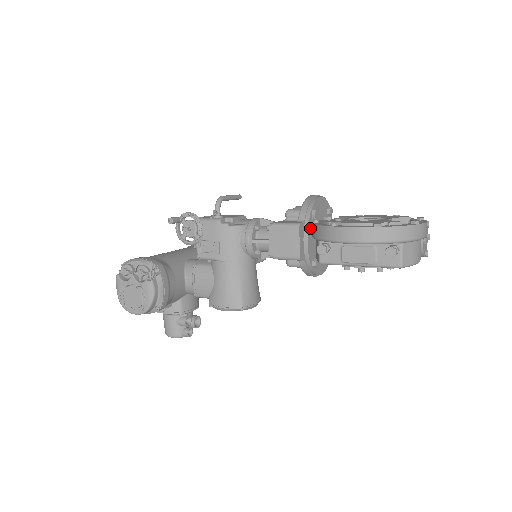
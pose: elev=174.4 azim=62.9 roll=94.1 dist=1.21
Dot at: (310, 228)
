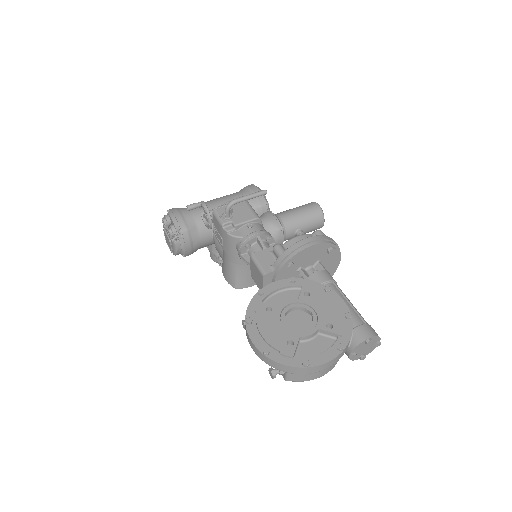
Dot at: (281, 275)
